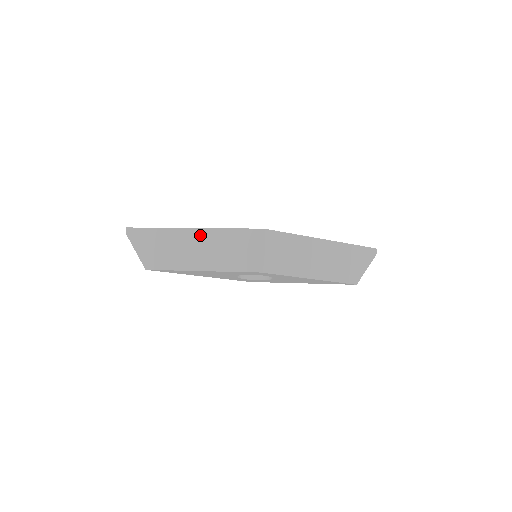
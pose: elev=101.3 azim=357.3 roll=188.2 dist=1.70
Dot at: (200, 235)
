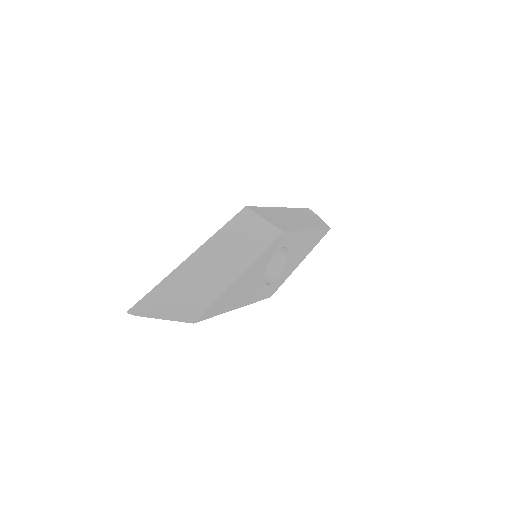
Dot at: (205, 252)
